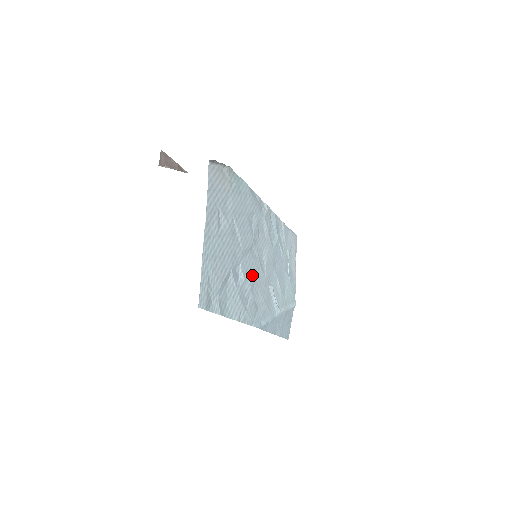
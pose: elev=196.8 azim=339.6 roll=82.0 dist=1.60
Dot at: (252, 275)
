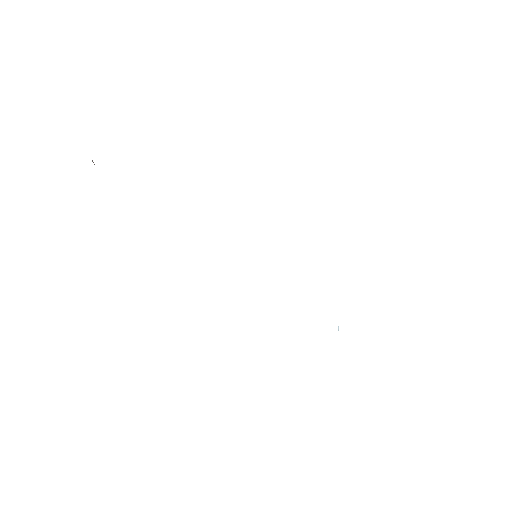
Dot at: occluded
